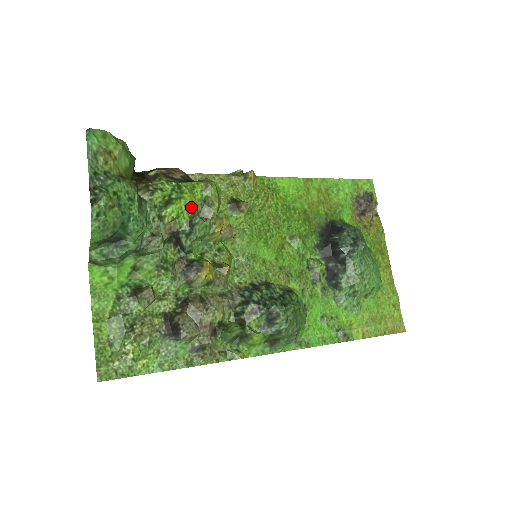
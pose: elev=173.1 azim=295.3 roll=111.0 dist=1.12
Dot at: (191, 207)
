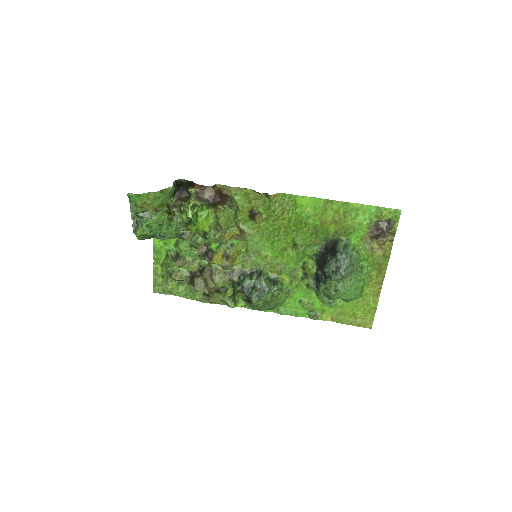
Dot at: (203, 229)
